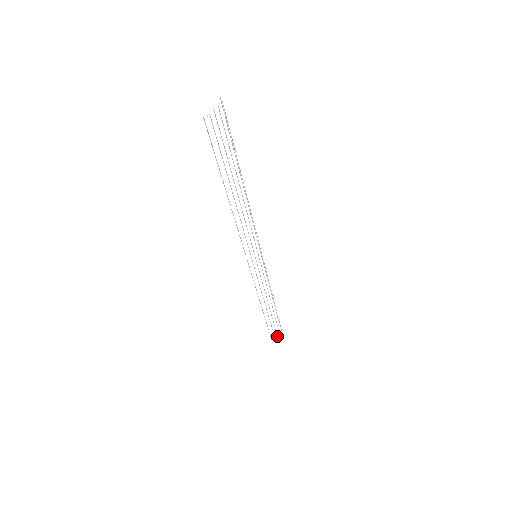
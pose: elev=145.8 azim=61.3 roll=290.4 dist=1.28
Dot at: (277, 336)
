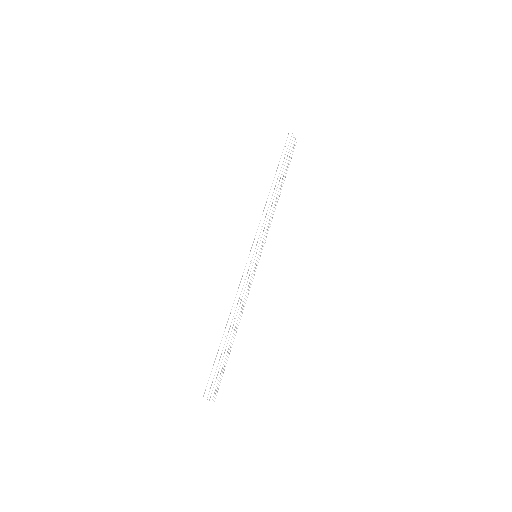
Dot at: occluded
